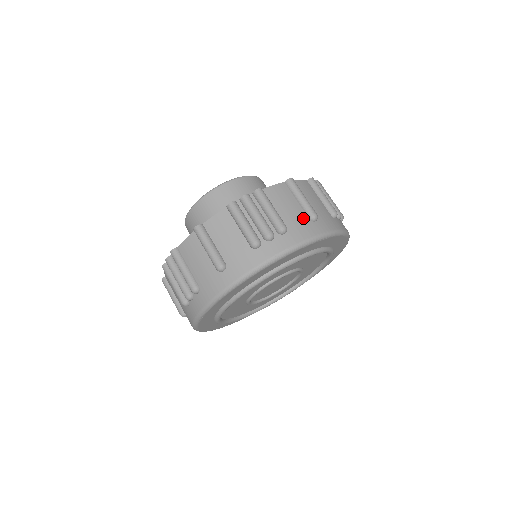
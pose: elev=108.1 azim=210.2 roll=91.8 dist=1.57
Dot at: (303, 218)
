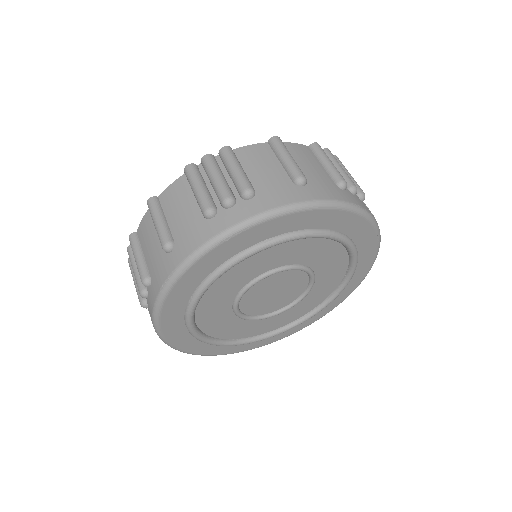
Dot at: occluded
